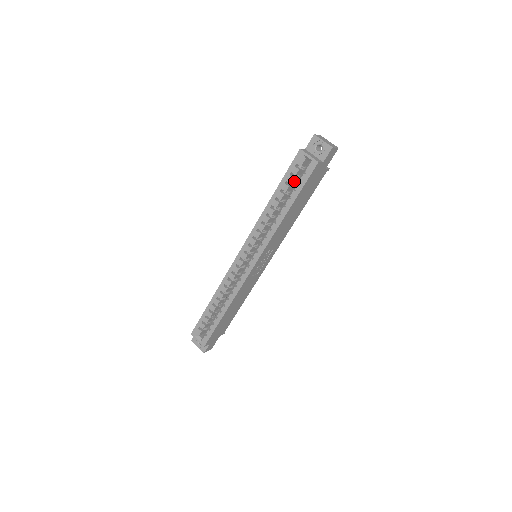
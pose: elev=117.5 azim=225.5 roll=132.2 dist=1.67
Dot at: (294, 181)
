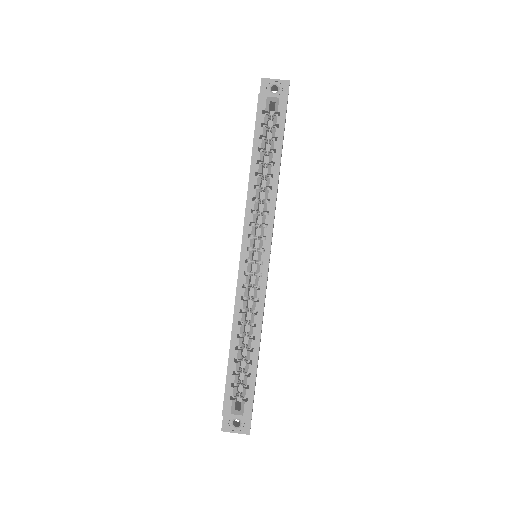
Dot at: (265, 136)
